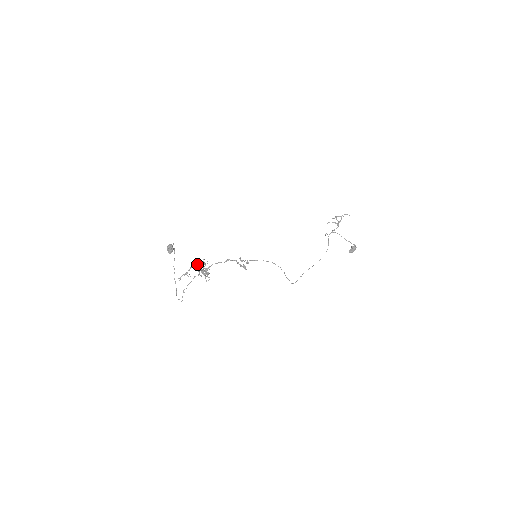
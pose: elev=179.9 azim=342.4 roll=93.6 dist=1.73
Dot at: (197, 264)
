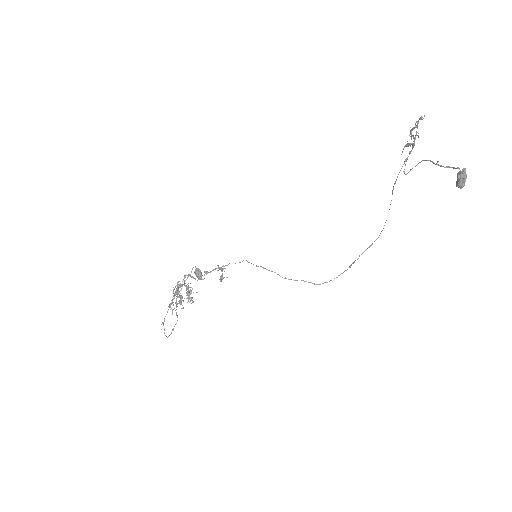
Dot at: occluded
